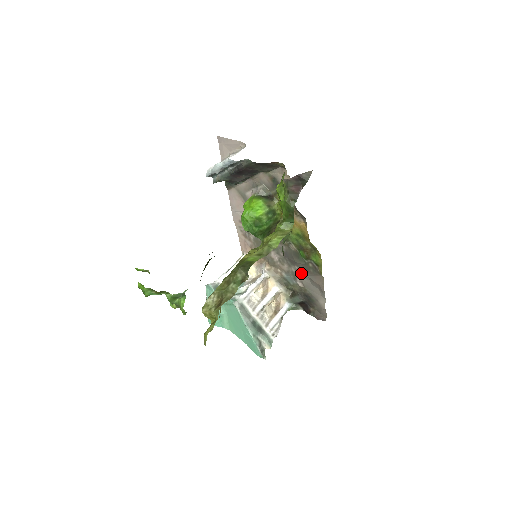
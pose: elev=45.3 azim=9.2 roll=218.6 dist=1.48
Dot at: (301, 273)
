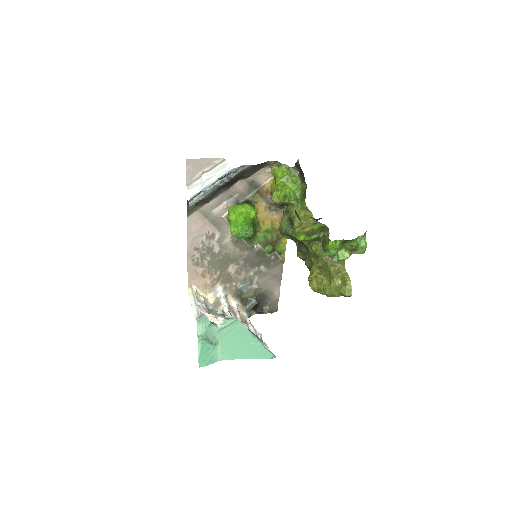
Dot at: (260, 272)
